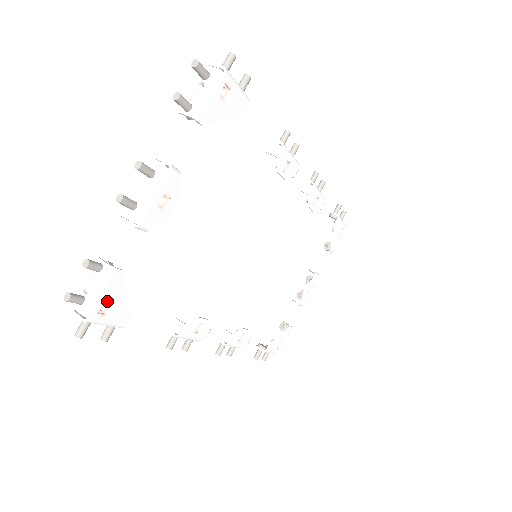
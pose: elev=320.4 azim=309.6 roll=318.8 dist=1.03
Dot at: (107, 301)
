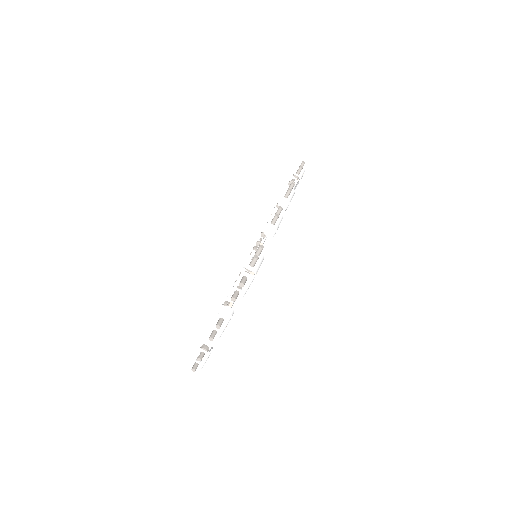
Dot at: occluded
